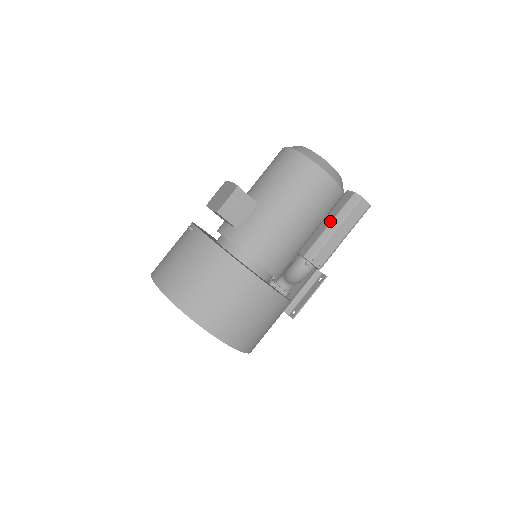
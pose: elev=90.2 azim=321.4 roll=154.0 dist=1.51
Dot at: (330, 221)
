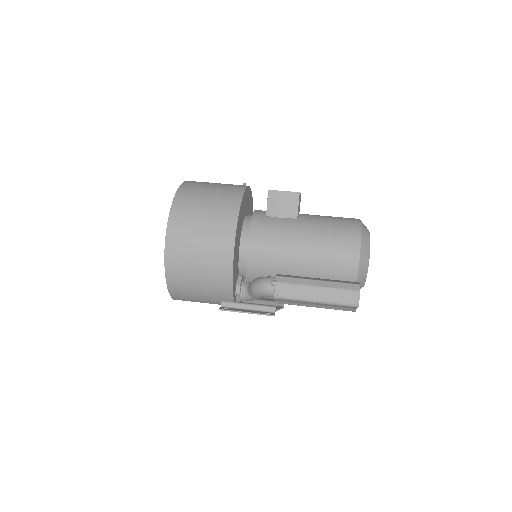
Dot at: (321, 279)
